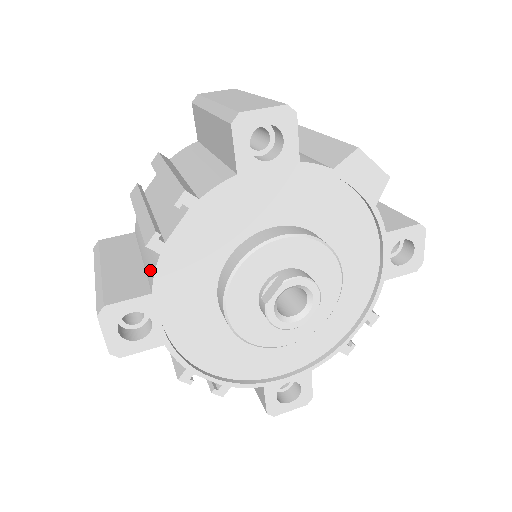
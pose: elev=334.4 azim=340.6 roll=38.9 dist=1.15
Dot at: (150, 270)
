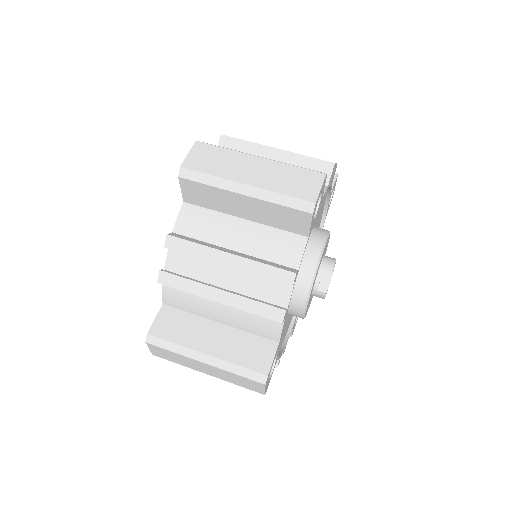
Dot at: (265, 330)
